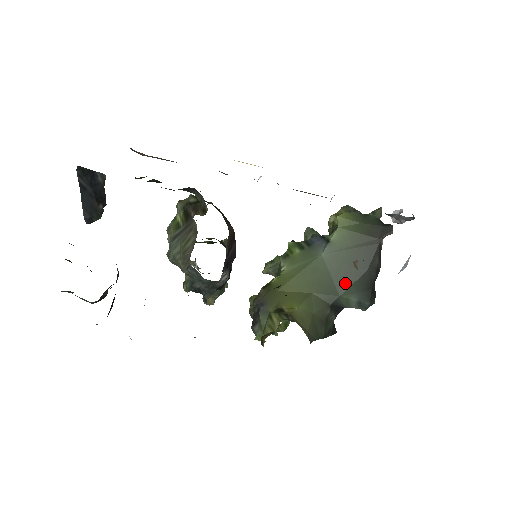
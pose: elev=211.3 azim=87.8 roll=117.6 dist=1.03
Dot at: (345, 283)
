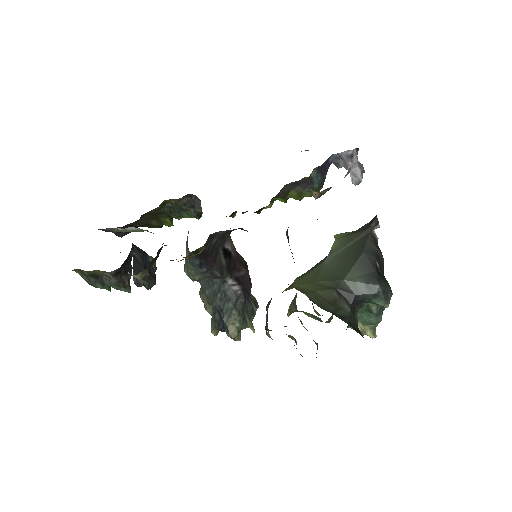
Dot at: (346, 269)
